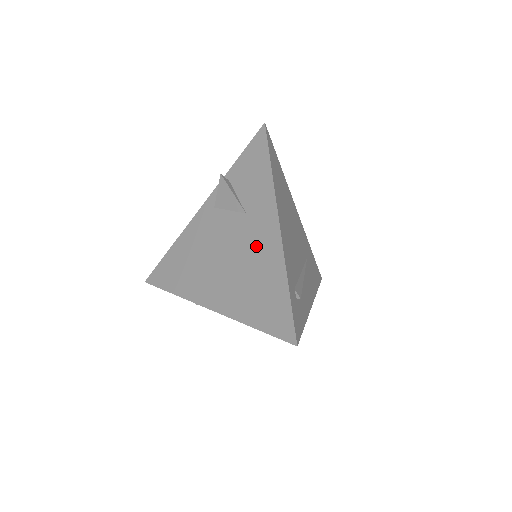
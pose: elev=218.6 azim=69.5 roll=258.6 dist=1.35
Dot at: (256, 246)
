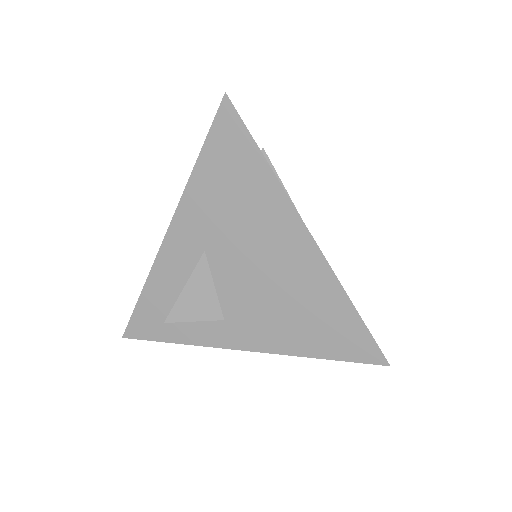
Dot at: occluded
